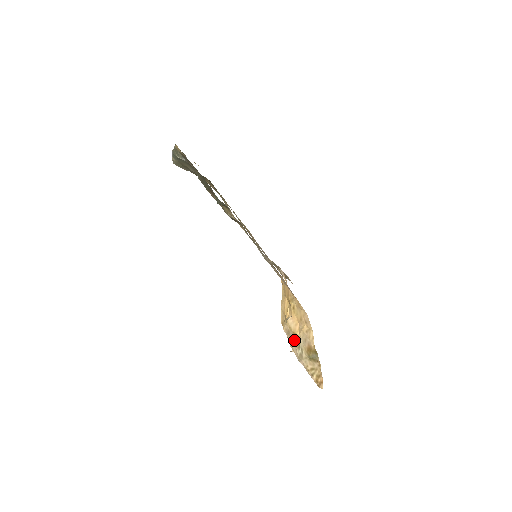
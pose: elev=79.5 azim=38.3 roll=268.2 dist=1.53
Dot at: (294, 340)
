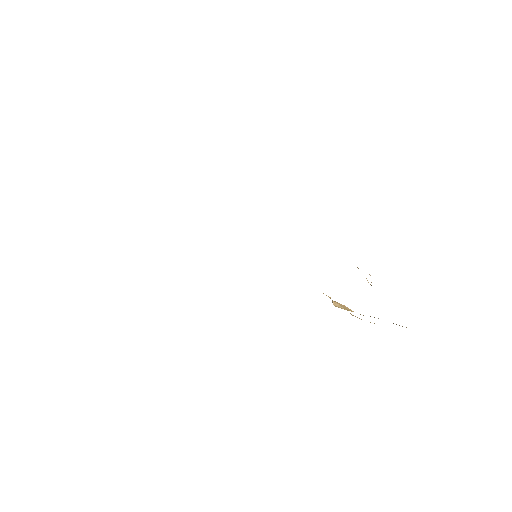
Dot at: occluded
